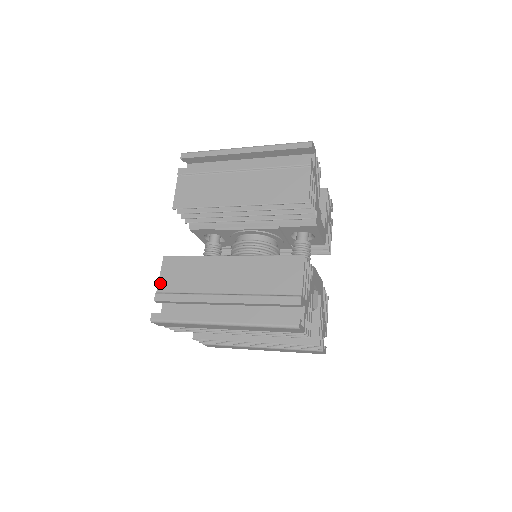
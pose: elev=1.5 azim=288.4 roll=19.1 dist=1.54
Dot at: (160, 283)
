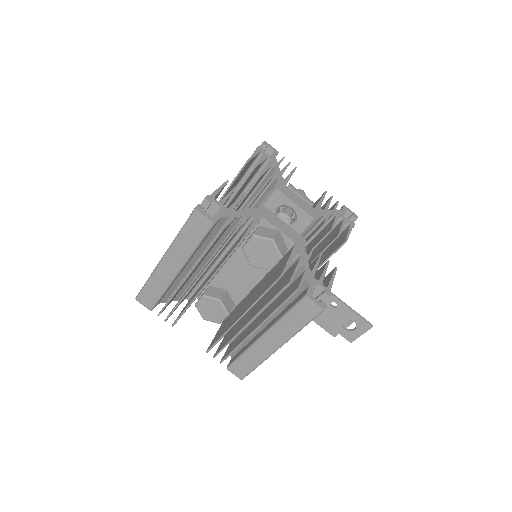
Dot at: occluded
